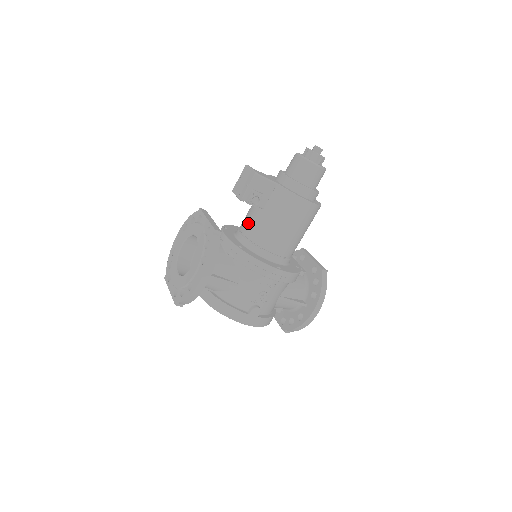
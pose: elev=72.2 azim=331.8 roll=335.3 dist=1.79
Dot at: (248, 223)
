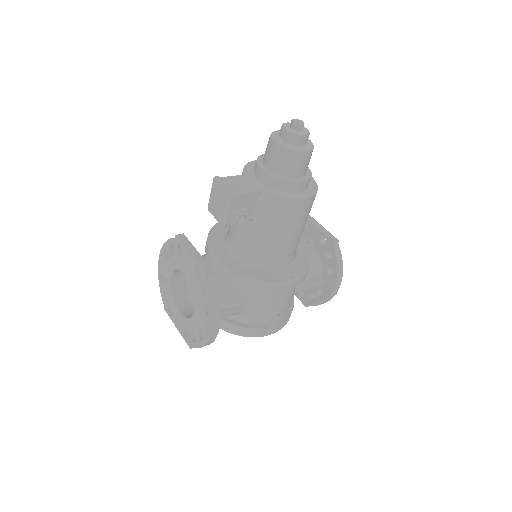
Dot at: (238, 236)
